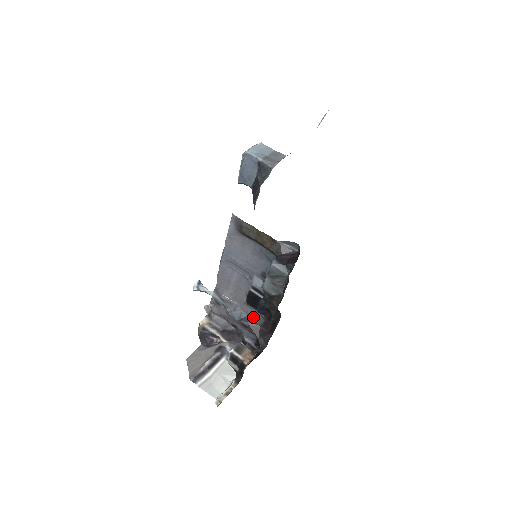
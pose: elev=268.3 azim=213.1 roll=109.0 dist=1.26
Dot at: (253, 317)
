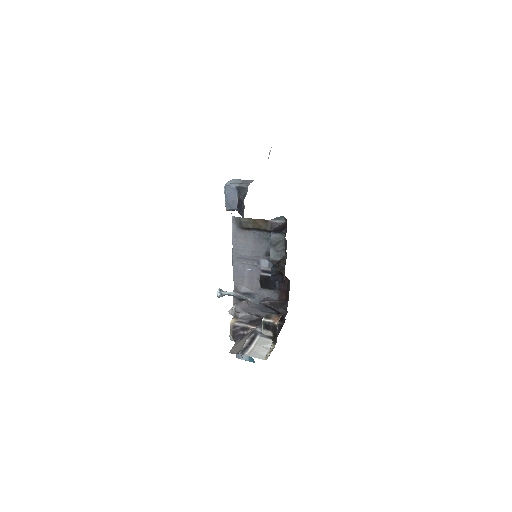
Dot at: (269, 297)
